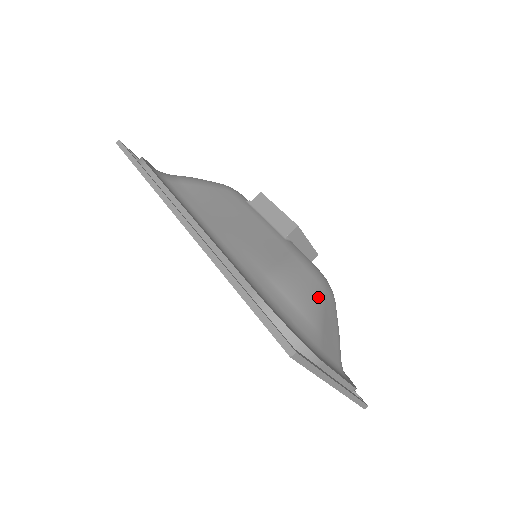
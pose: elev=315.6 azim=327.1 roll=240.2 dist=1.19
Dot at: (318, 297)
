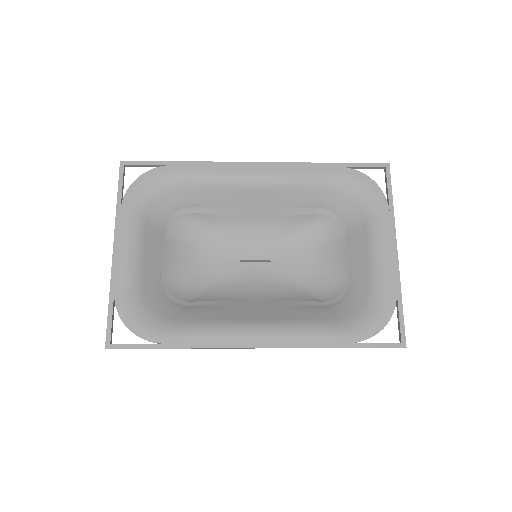
Dot at: occluded
